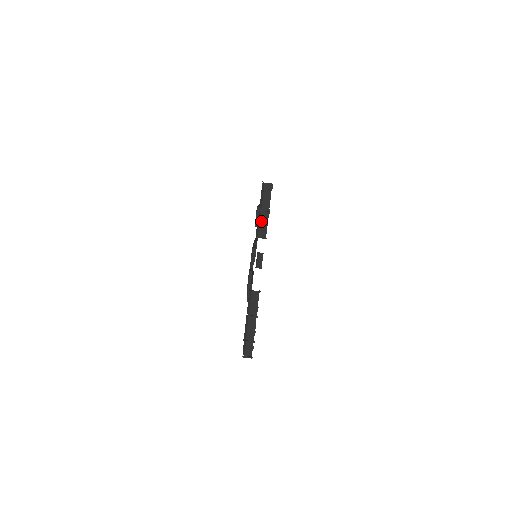
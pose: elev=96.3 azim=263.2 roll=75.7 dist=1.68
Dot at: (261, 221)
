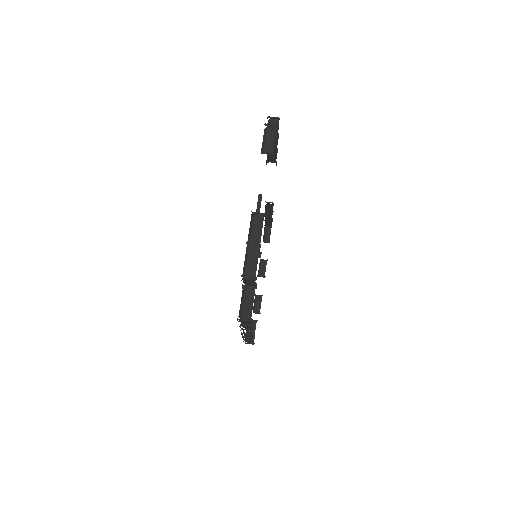
Dot at: (267, 136)
